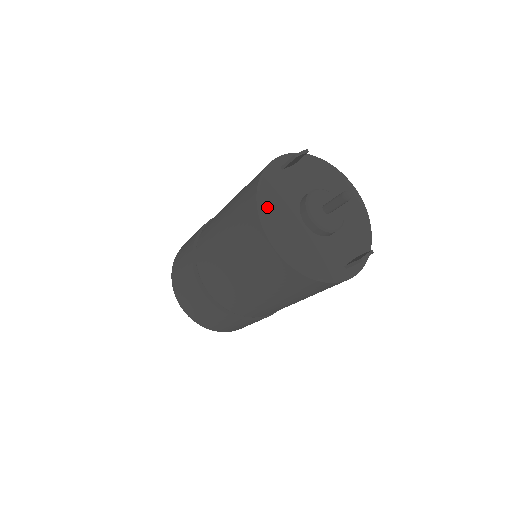
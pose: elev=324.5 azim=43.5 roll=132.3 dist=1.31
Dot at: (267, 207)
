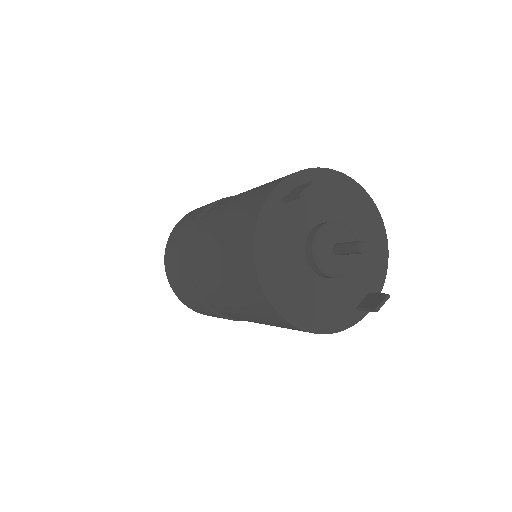
Dot at: (267, 261)
